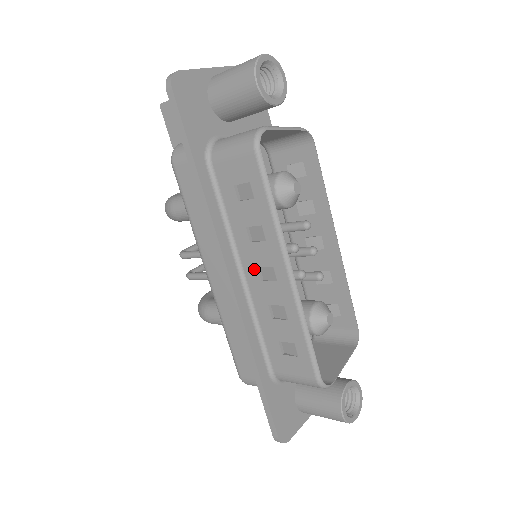
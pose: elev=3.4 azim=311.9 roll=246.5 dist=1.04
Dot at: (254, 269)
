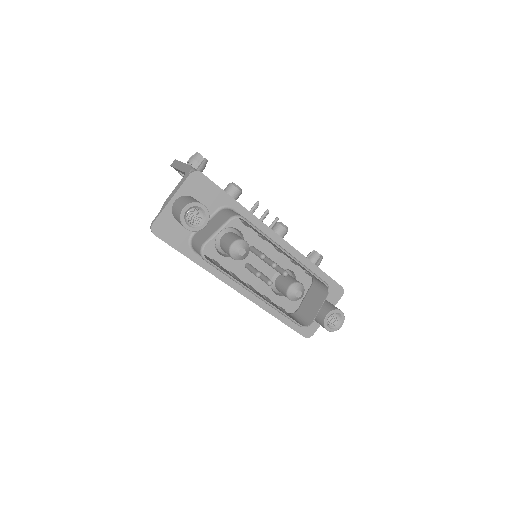
Dot at: occluded
